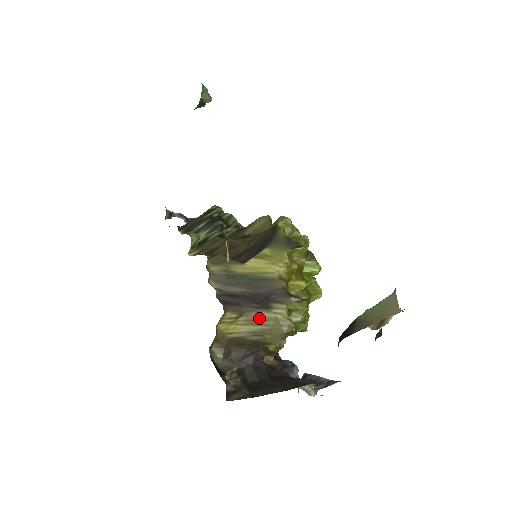
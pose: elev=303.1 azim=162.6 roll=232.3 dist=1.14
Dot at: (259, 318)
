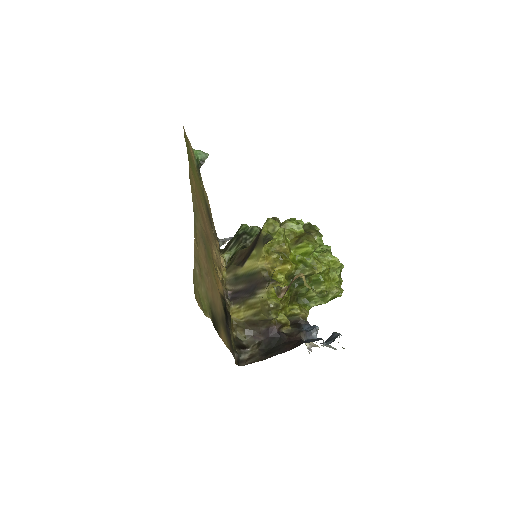
Dot at: (252, 304)
